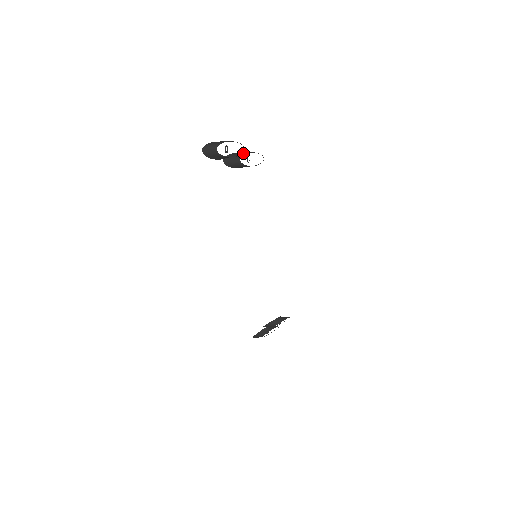
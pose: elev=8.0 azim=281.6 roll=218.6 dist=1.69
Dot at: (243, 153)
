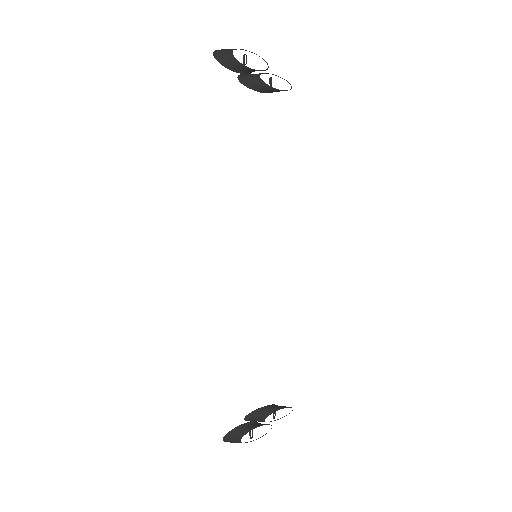
Dot at: (265, 73)
